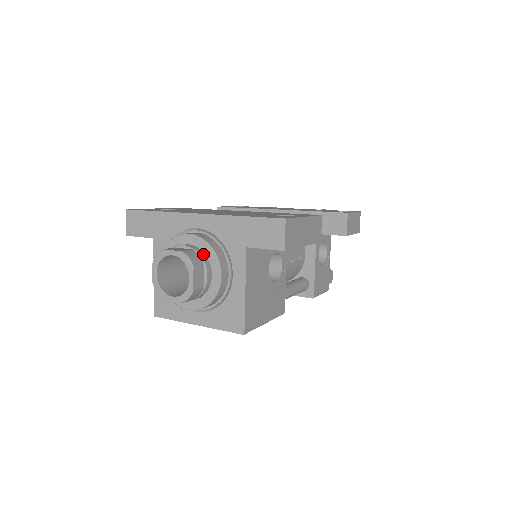
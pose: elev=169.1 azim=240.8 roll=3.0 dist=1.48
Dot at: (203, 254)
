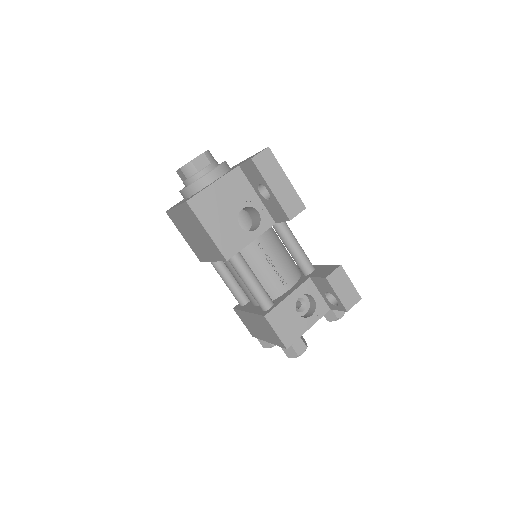
Dot at: (217, 164)
